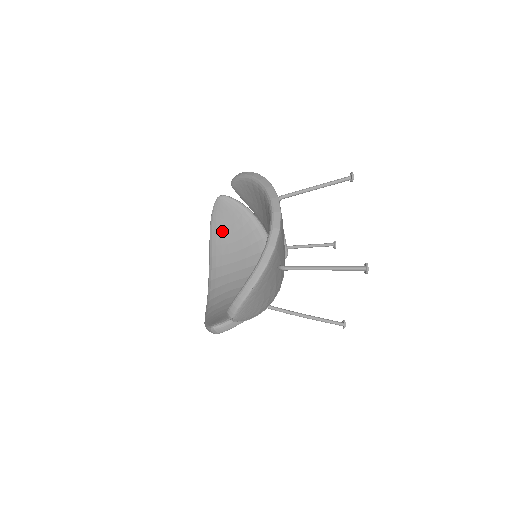
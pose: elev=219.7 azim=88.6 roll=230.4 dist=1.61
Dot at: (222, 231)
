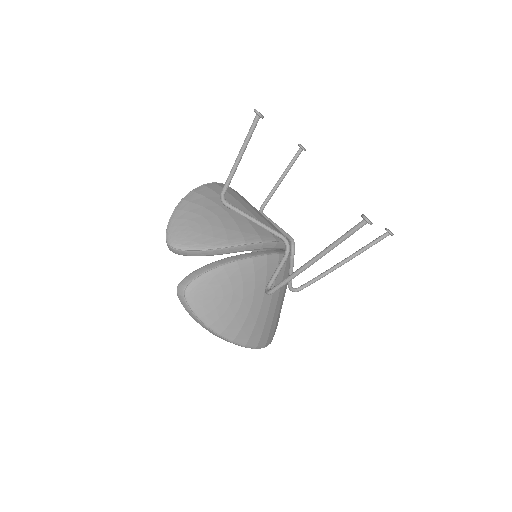
Dot at: occluded
